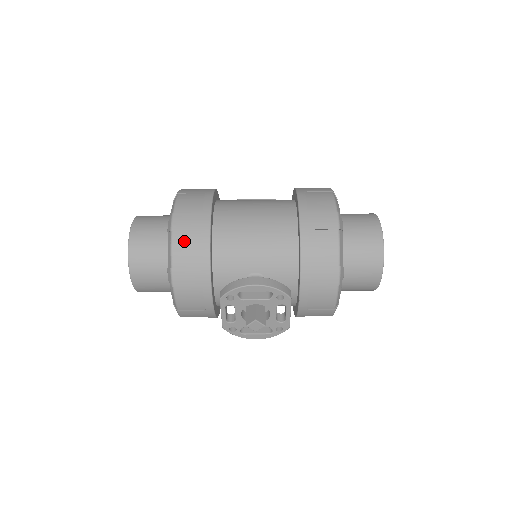
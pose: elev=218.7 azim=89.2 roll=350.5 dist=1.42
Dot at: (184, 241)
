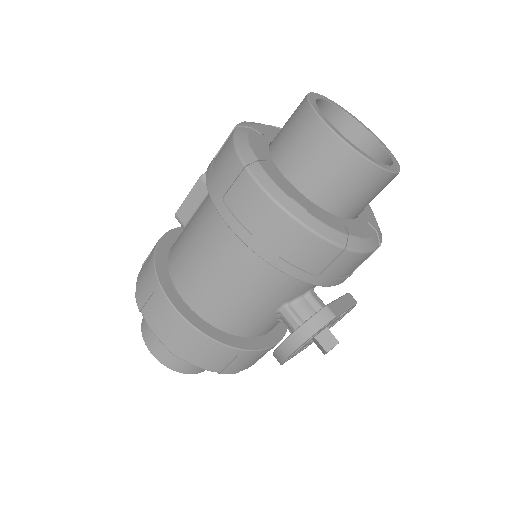
Dot at: (200, 358)
